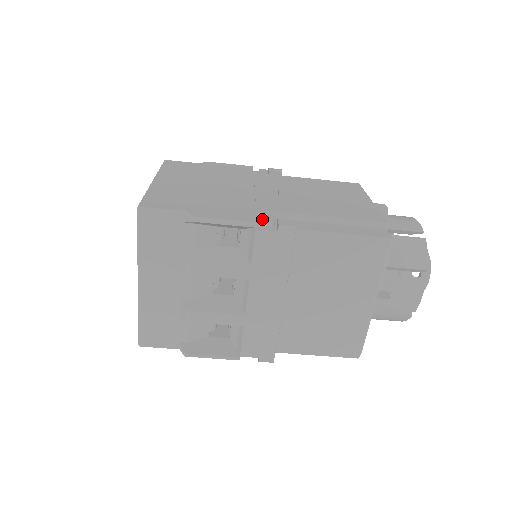
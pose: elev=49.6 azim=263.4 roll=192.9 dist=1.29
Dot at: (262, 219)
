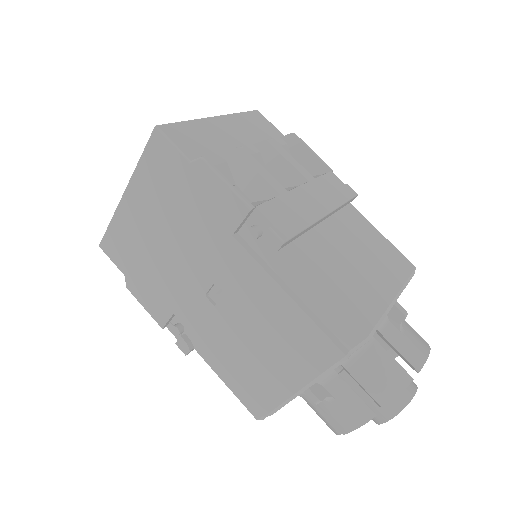
Dot at: occluded
